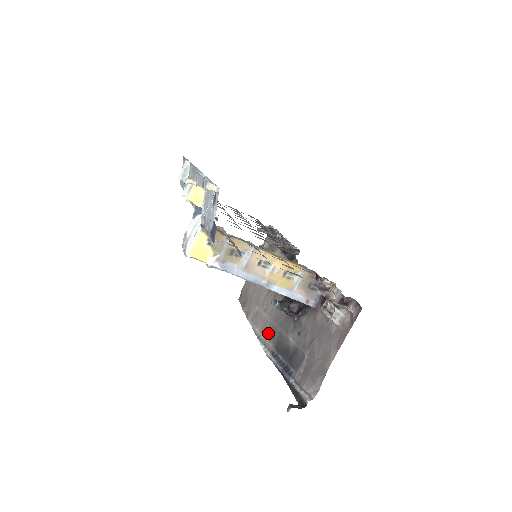
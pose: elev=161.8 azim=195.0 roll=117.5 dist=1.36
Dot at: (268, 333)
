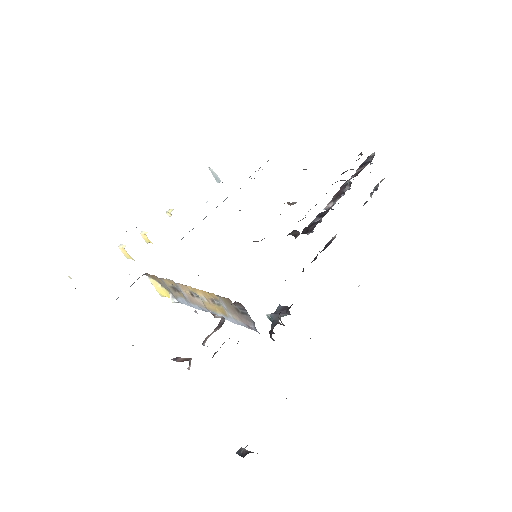
Dot at: occluded
